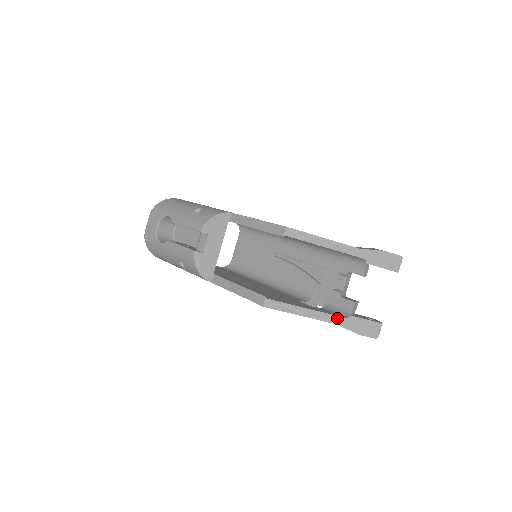
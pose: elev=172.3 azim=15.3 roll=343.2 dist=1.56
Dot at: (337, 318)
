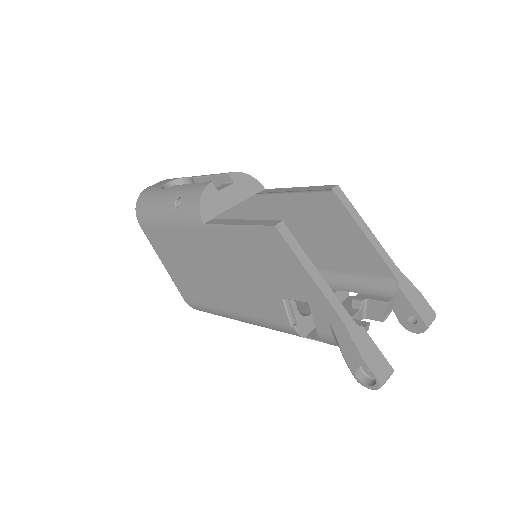
Dot at: (346, 314)
